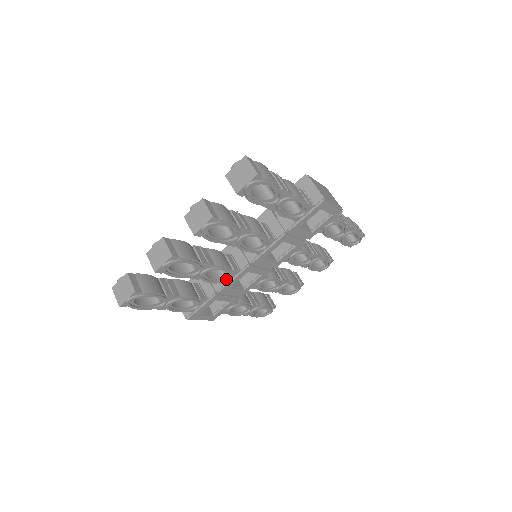
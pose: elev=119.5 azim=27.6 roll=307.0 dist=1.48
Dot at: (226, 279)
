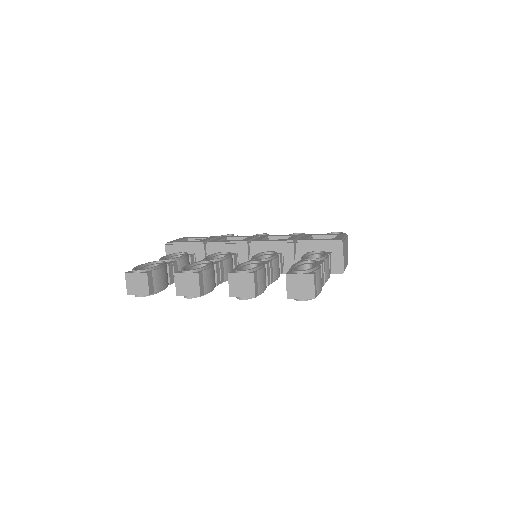
Dot at: occluded
